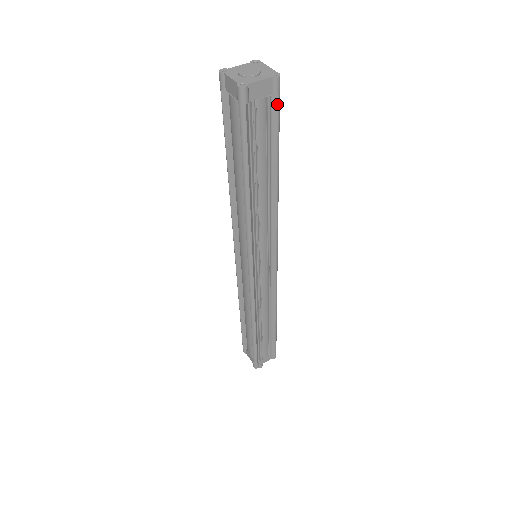
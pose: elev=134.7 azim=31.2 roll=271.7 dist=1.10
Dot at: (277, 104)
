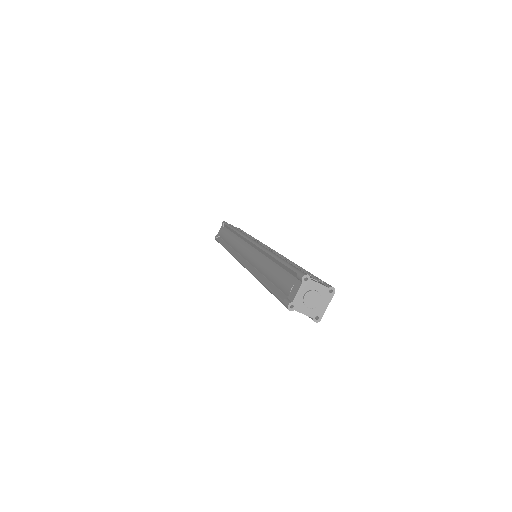
Dot at: occluded
